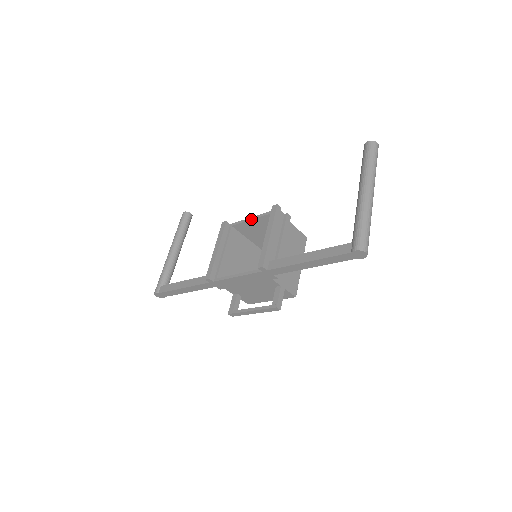
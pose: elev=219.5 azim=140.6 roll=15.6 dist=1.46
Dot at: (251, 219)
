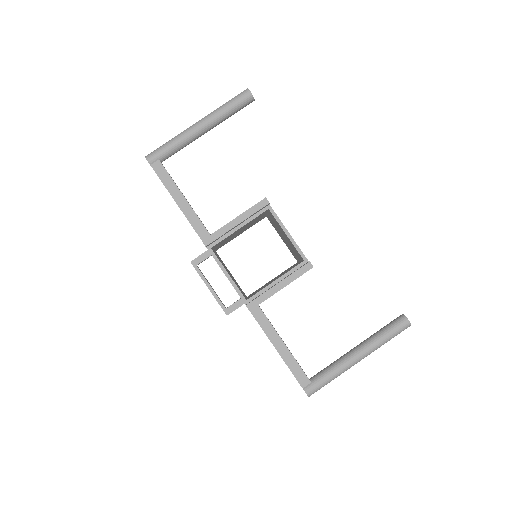
Dot at: (286, 234)
